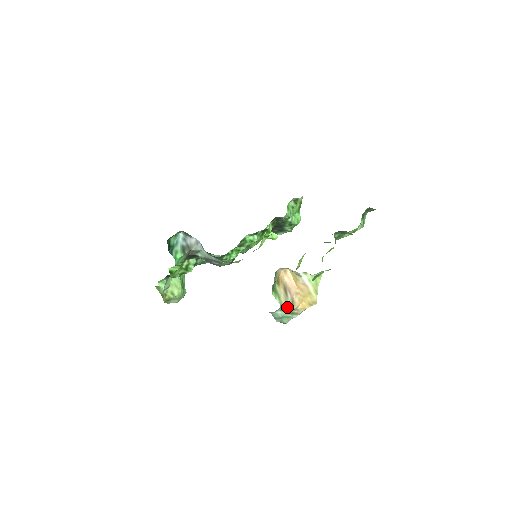
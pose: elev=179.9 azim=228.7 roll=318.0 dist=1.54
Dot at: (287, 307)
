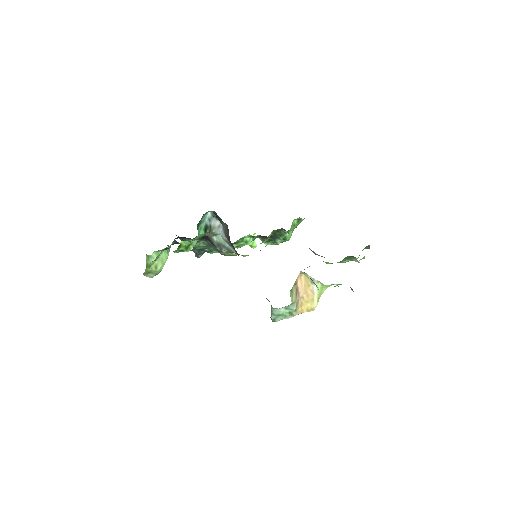
Dot at: (293, 307)
